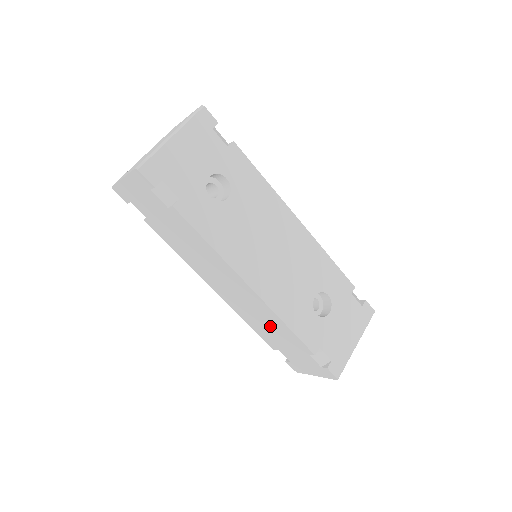
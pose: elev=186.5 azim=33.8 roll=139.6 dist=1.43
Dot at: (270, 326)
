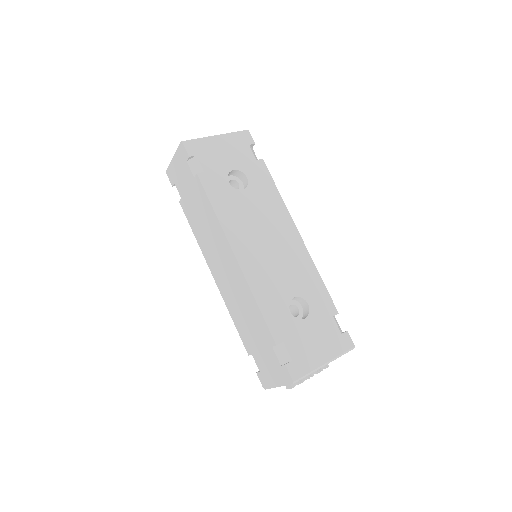
Dot at: (247, 313)
